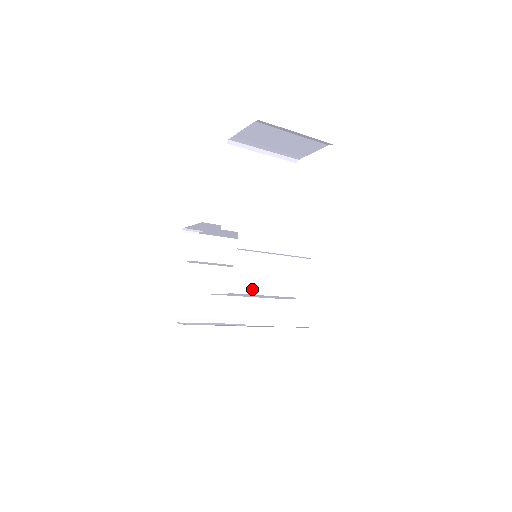
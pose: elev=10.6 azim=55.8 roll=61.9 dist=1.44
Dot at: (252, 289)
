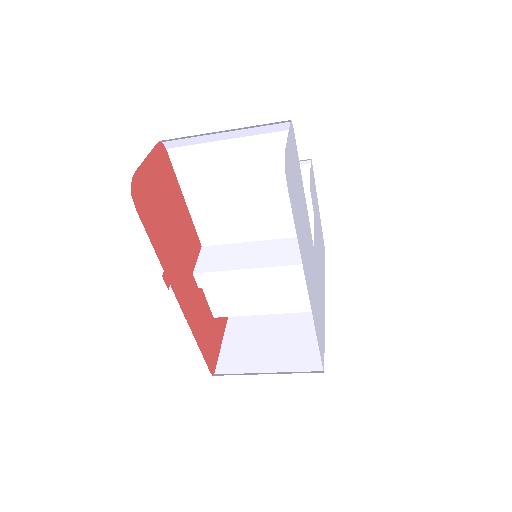
Dot at: (237, 312)
